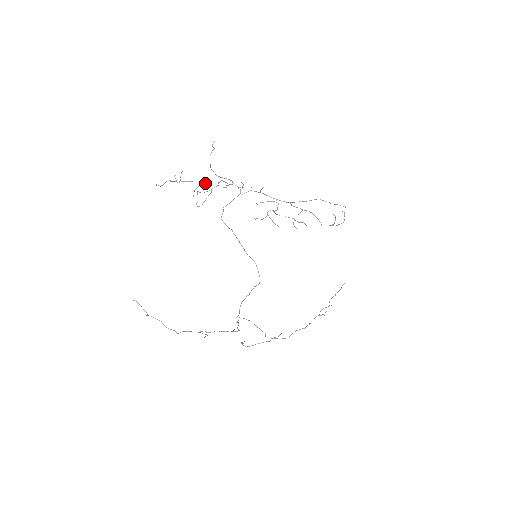
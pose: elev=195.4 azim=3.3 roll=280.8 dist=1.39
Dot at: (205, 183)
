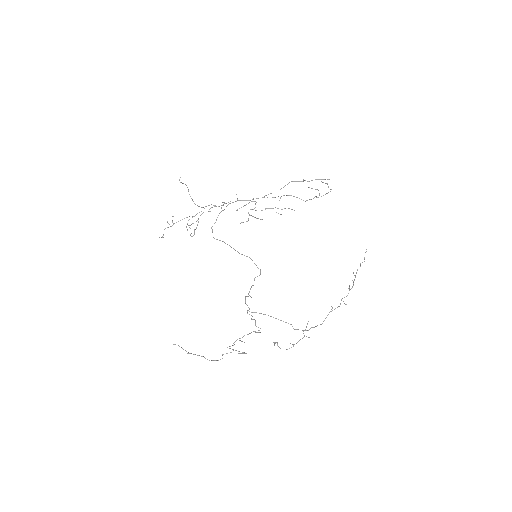
Dot at: (192, 216)
